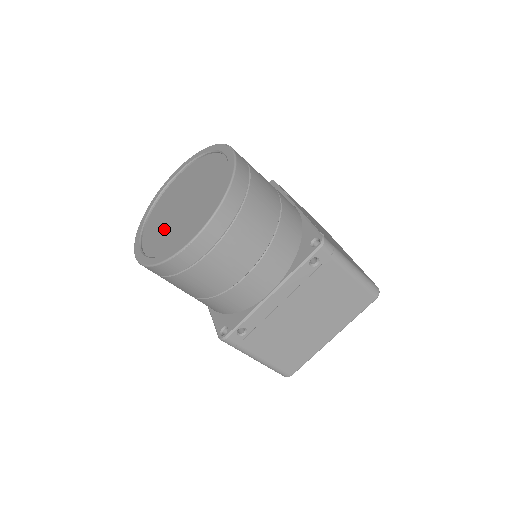
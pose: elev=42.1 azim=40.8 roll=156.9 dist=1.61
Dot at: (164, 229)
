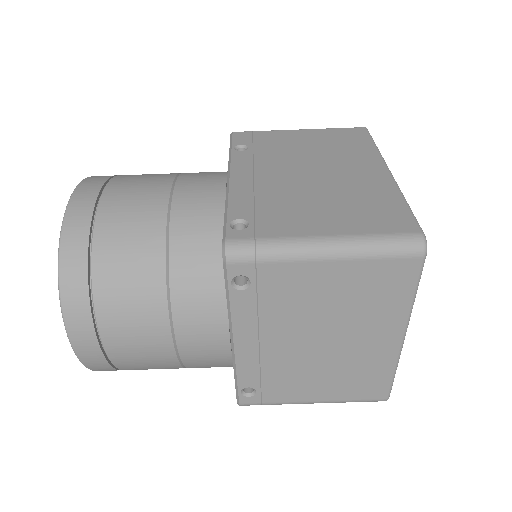
Dot at: occluded
